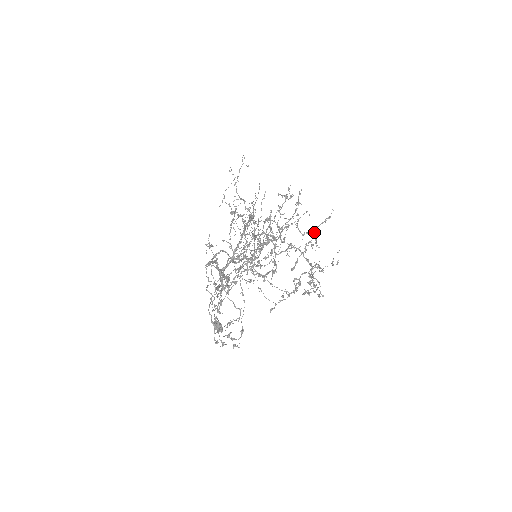
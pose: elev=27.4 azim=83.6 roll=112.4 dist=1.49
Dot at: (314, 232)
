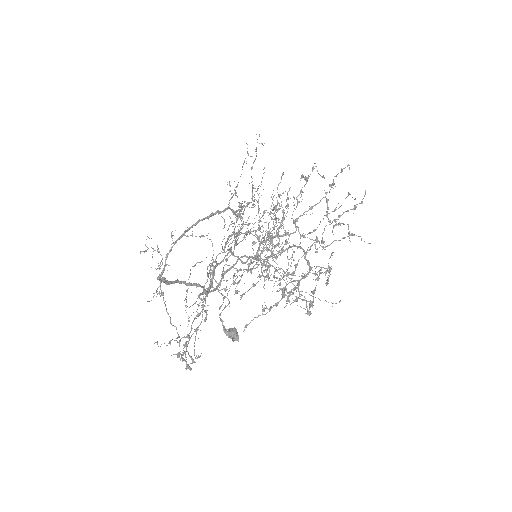
Dot at: occluded
